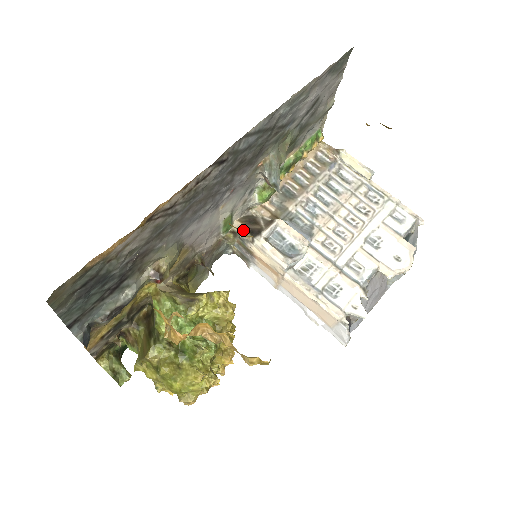
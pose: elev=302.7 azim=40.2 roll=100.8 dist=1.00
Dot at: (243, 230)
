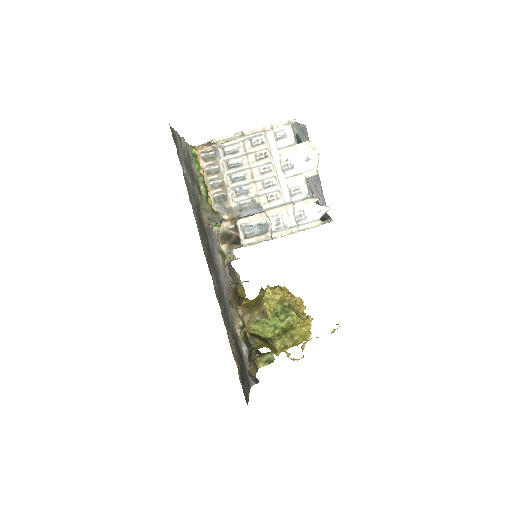
Dot at: (230, 246)
